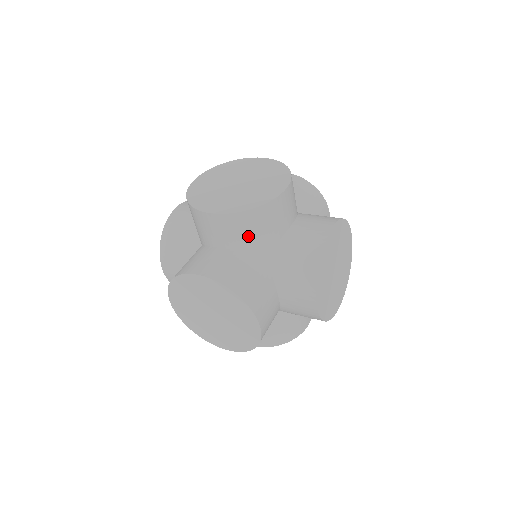
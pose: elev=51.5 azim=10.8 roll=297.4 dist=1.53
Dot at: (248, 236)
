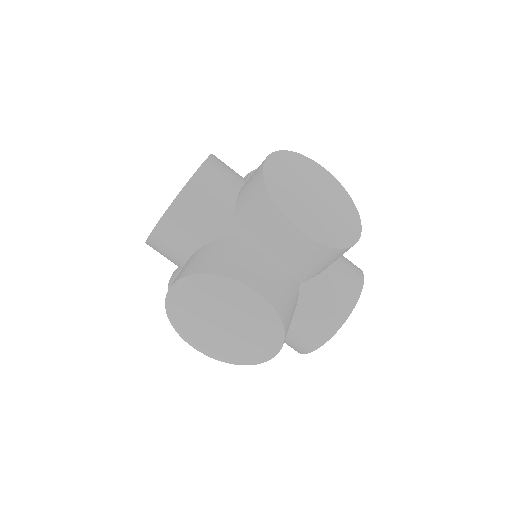
Dot at: (198, 223)
